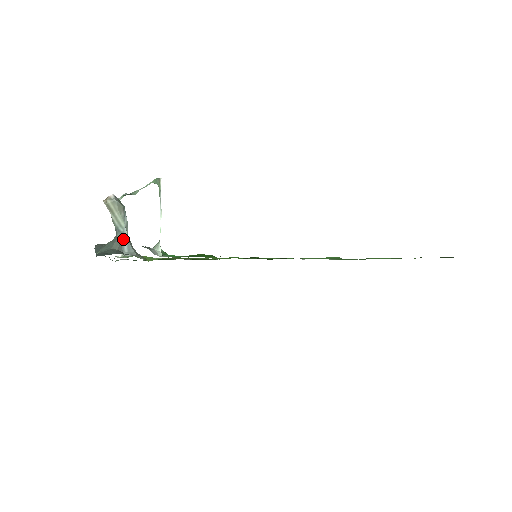
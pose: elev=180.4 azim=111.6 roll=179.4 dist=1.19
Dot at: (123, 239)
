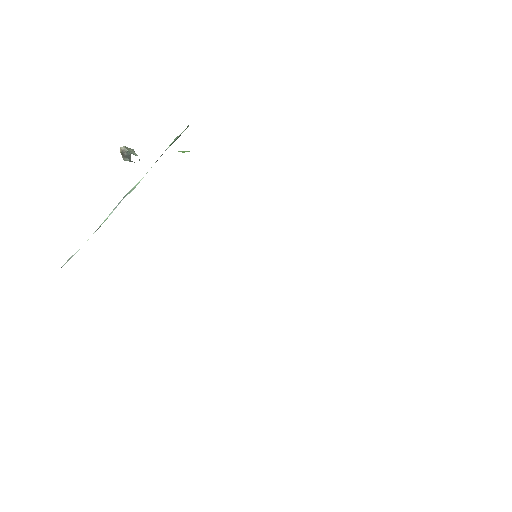
Dot at: occluded
